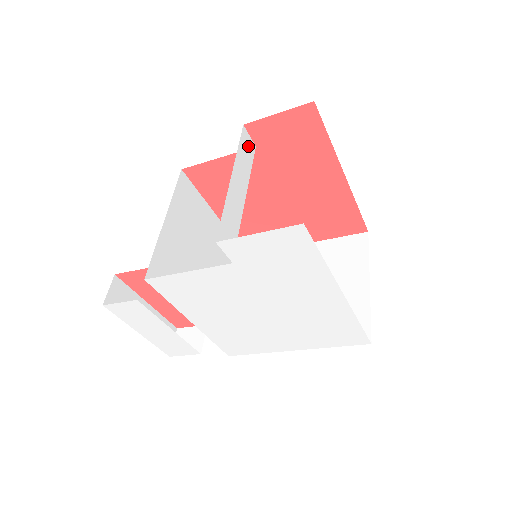
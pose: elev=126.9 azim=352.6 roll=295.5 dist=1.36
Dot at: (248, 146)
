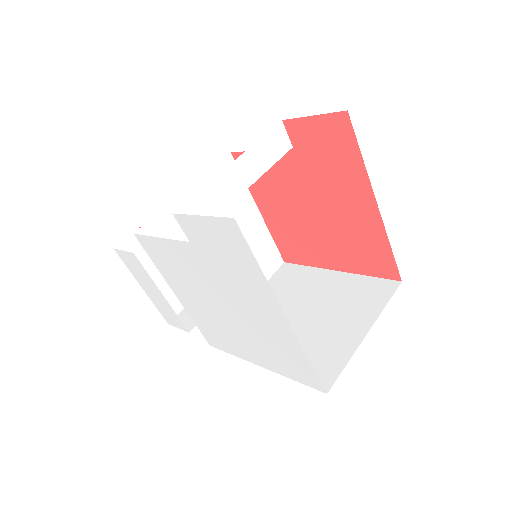
Dot at: (279, 143)
